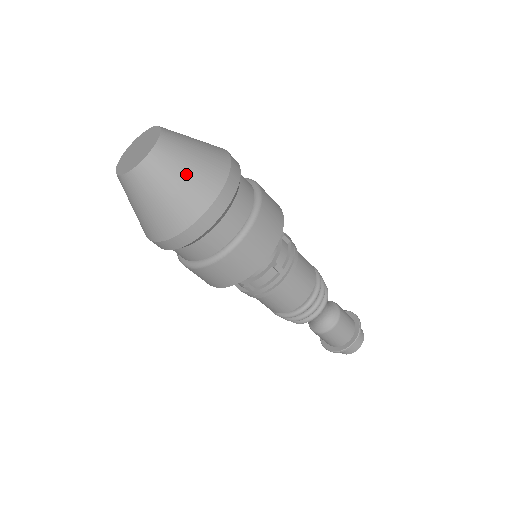
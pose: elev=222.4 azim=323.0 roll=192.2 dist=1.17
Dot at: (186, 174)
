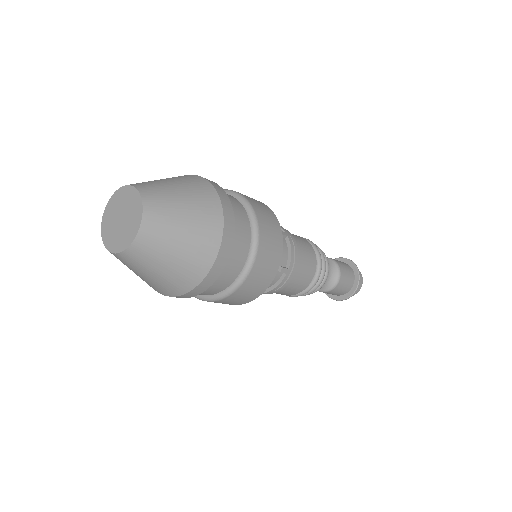
Dot at: (154, 275)
